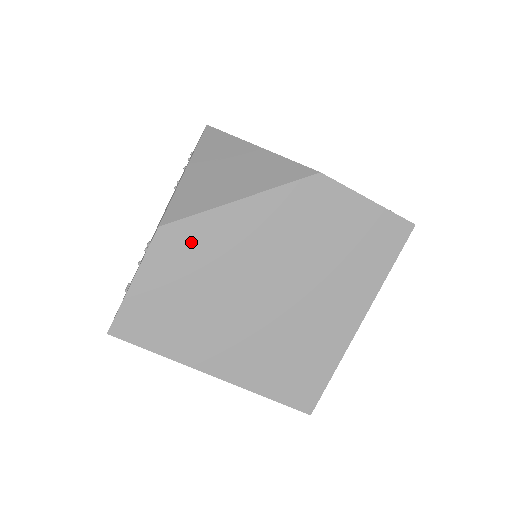
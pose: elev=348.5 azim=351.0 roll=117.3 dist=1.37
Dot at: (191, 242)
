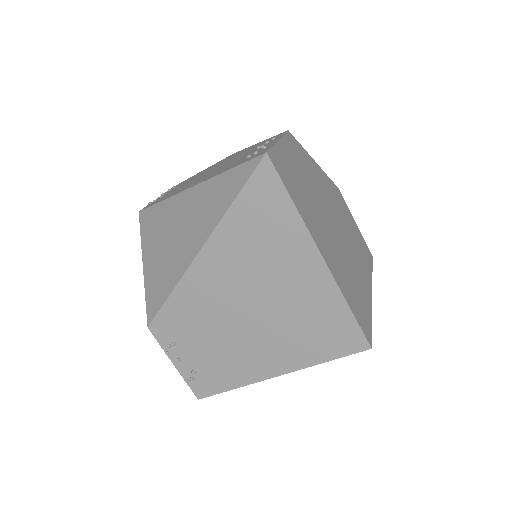
Dot at: (302, 156)
